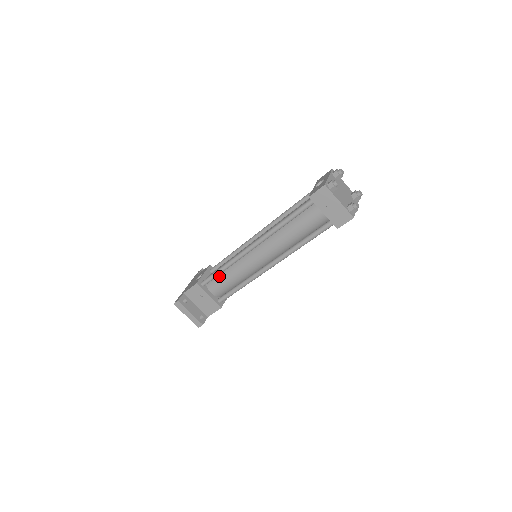
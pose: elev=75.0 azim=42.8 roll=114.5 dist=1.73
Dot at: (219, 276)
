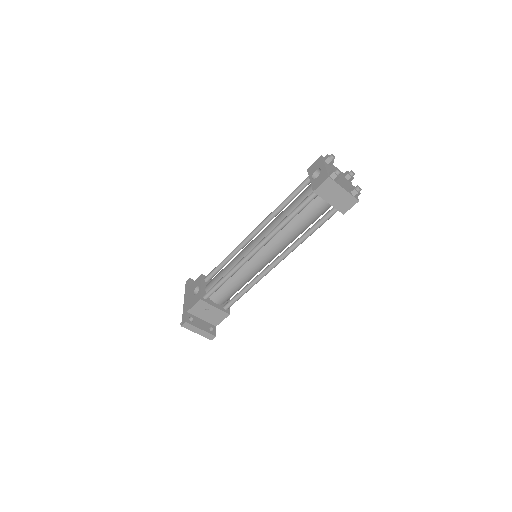
Dot at: (222, 285)
